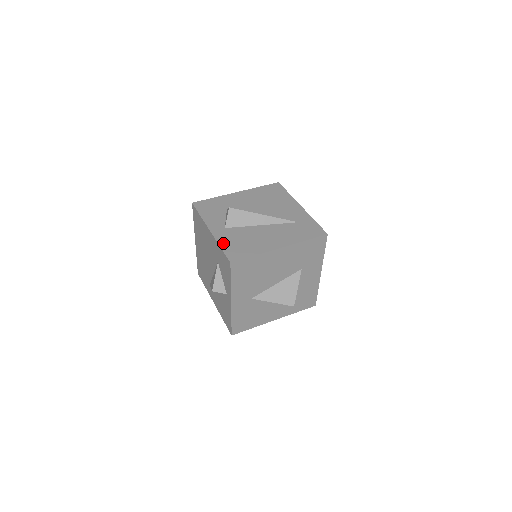
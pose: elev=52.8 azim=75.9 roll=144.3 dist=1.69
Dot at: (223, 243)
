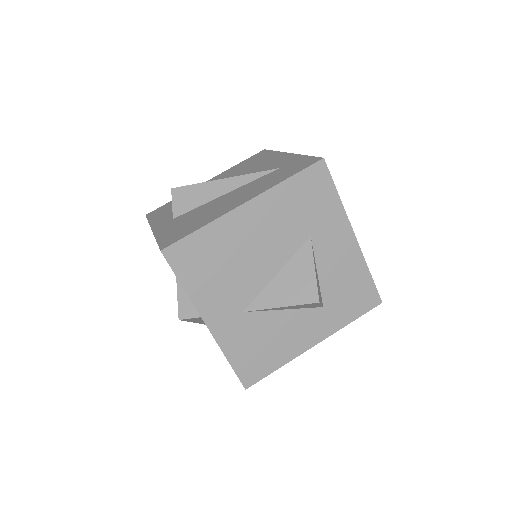
Dot at: (162, 234)
